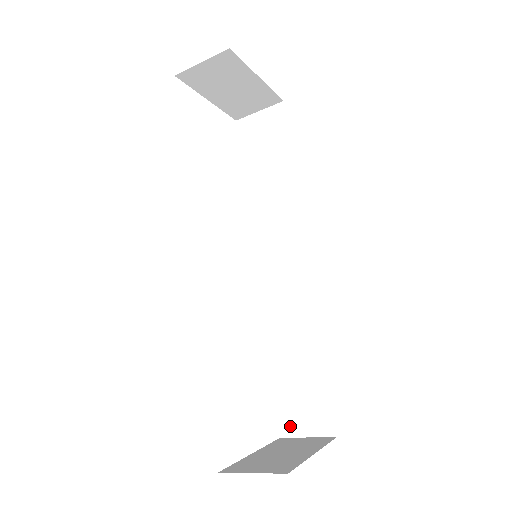
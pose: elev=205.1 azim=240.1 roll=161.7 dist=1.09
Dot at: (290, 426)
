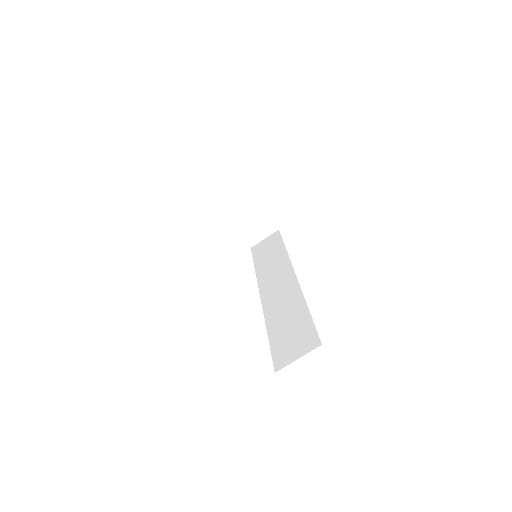
Dot at: (284, 360)
